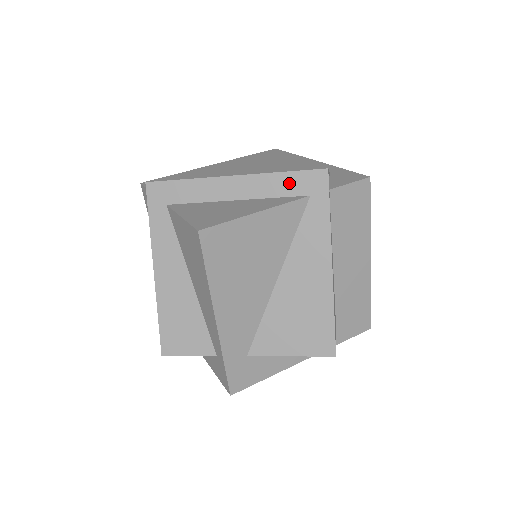
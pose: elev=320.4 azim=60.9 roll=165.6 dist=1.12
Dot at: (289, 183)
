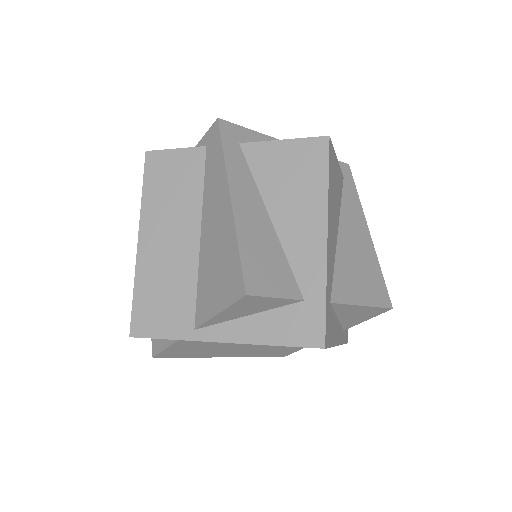
Dot at: occluded
